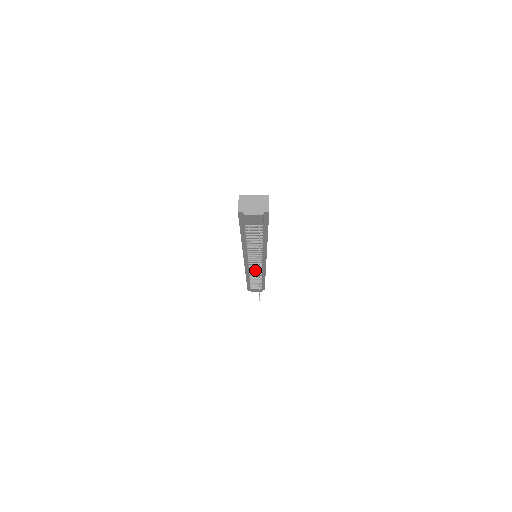
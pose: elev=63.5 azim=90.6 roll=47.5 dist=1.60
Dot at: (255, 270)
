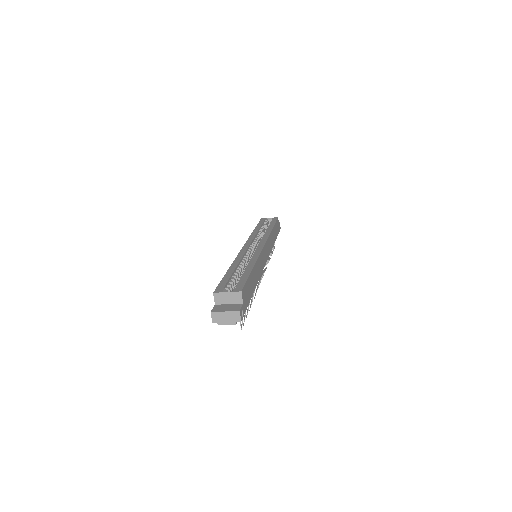
Dot at: occluded
